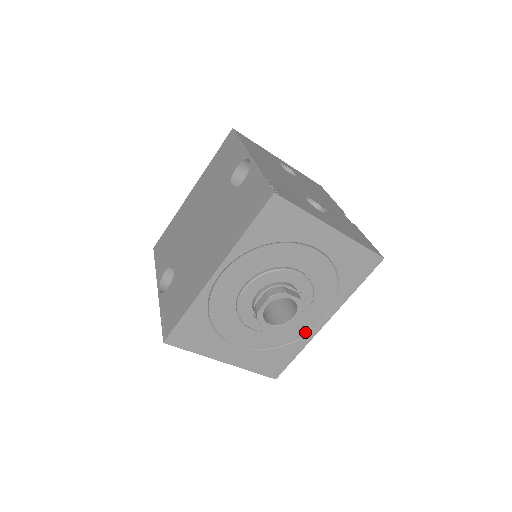
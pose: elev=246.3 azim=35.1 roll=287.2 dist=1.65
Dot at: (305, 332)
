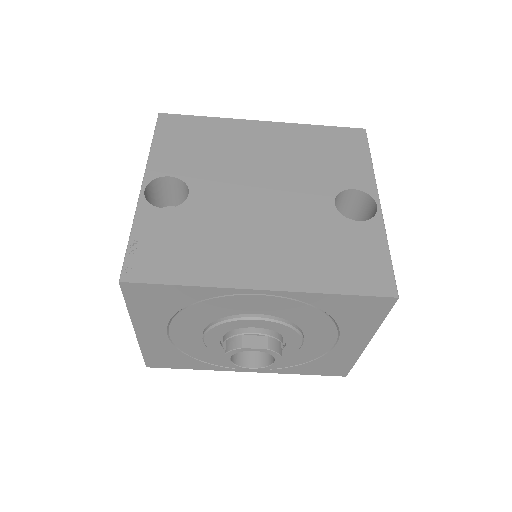
Dot at: (225, 365)
